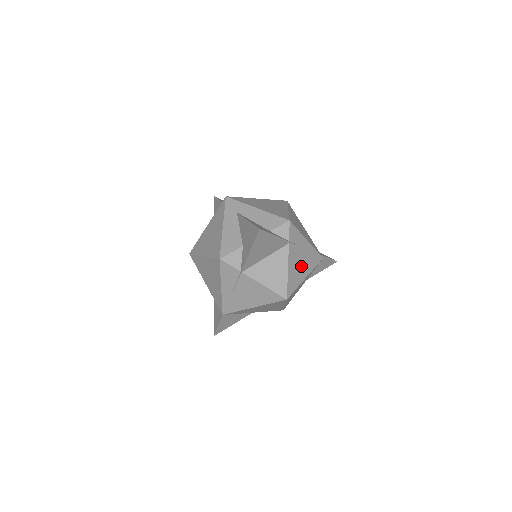
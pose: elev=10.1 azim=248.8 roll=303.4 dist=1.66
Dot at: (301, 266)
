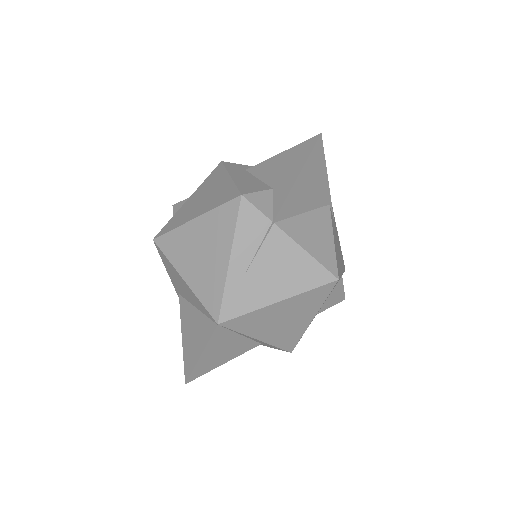
Dot at: (338, 252)
